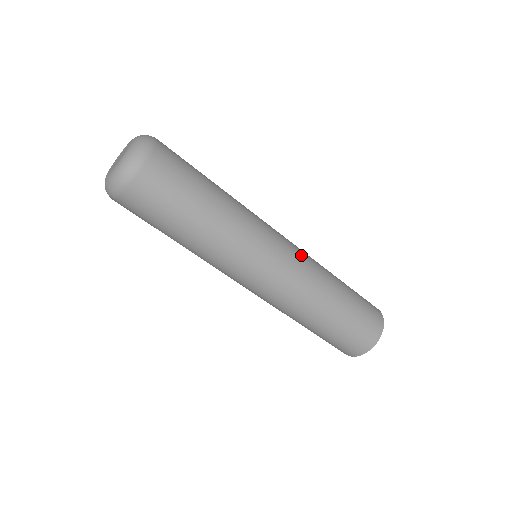
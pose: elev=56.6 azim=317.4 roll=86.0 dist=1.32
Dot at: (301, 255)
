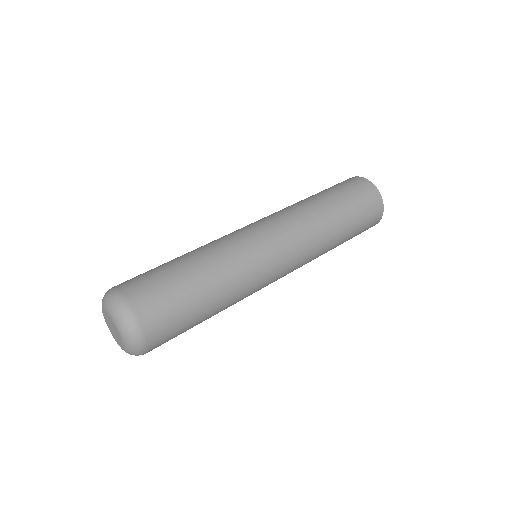
Dot at: (275, 217)
